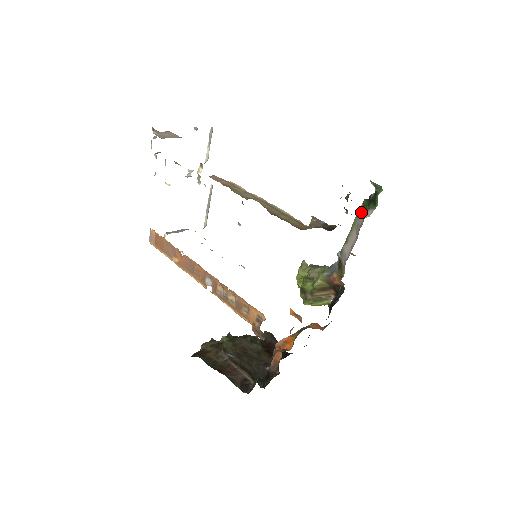
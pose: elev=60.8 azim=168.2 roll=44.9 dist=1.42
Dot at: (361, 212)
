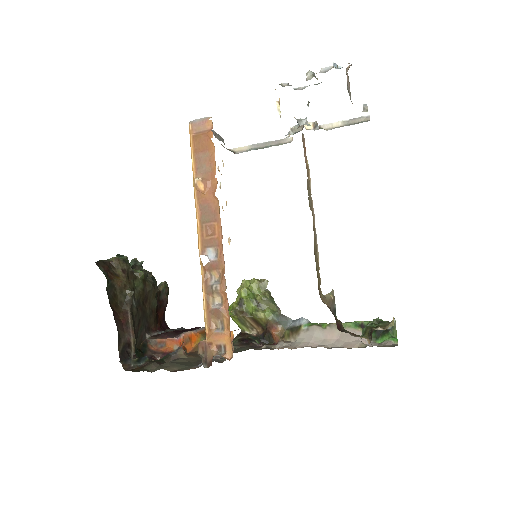
Dot at: (361, 327)
